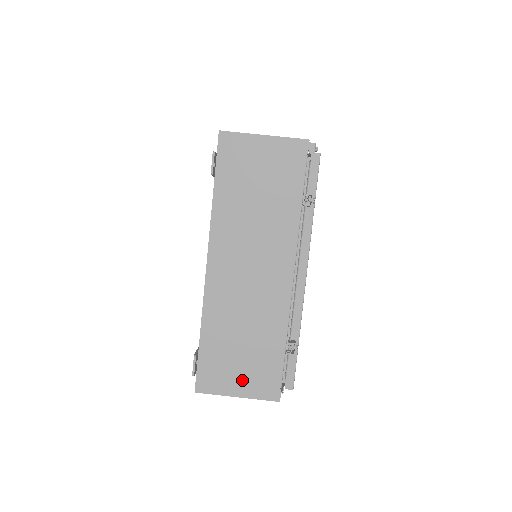
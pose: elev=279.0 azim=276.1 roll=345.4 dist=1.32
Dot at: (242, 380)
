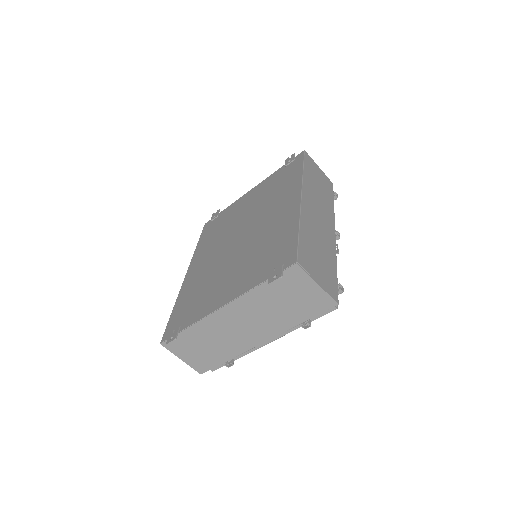
Dot at: (190, 357)
